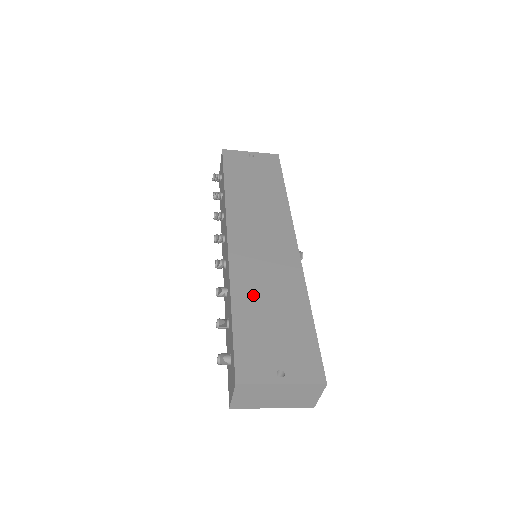
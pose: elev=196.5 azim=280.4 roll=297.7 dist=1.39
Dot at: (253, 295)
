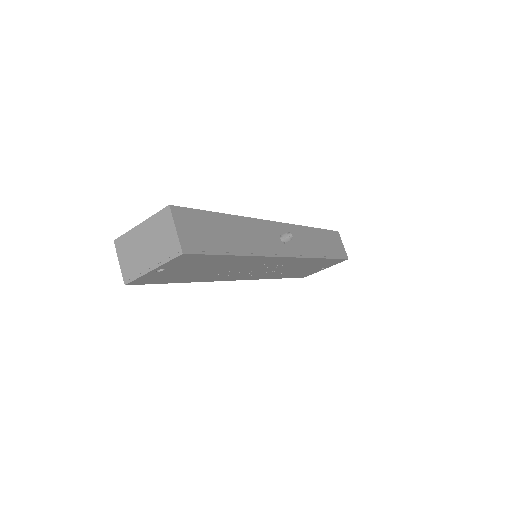
Dot at: occluded
